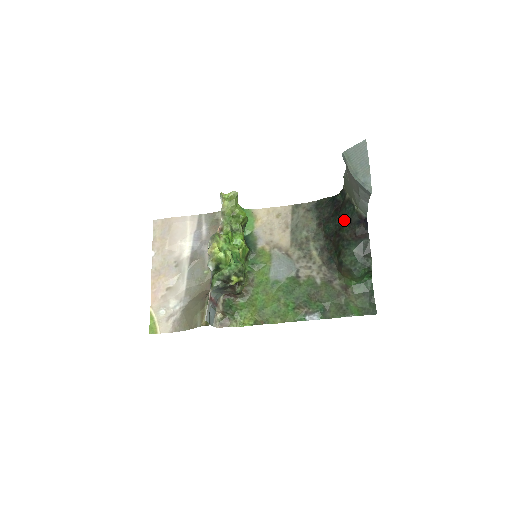
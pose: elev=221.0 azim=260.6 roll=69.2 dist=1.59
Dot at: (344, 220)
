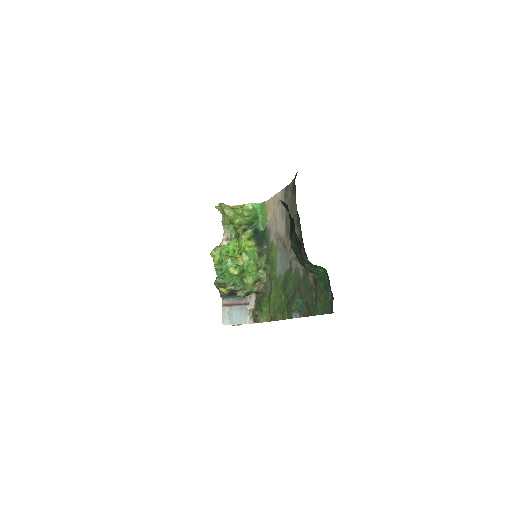
Dot at: occluded
